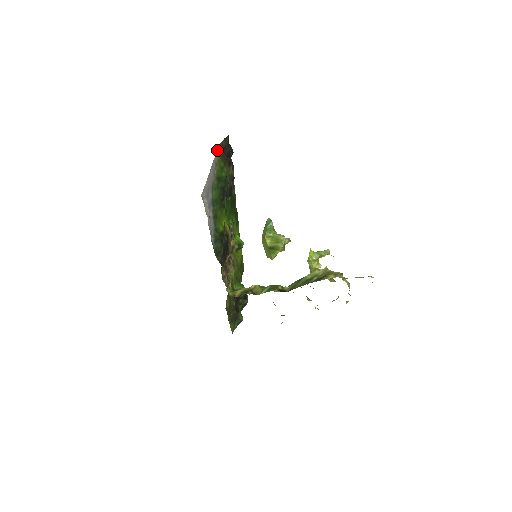
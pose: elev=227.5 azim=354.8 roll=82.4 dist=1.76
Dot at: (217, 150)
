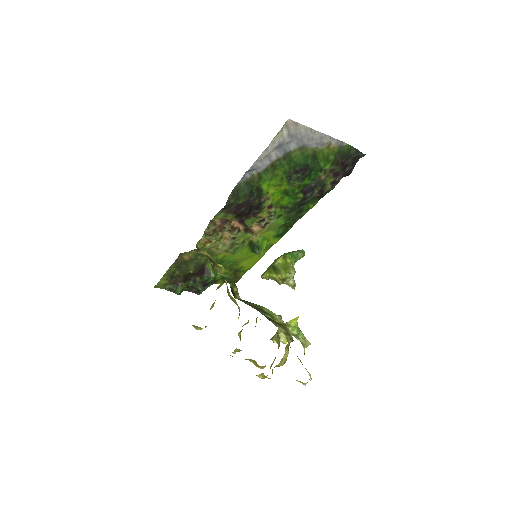
Dot at: (343, 142)
